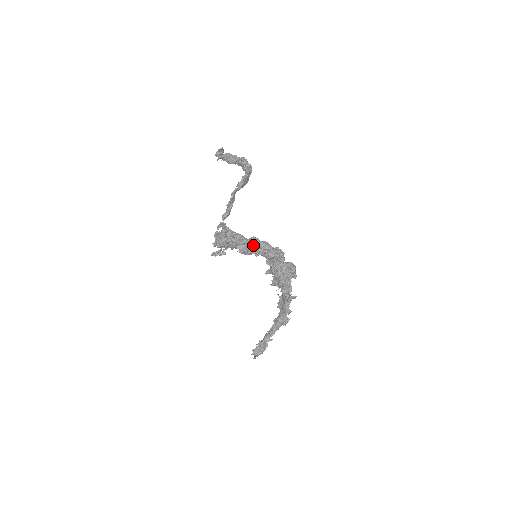
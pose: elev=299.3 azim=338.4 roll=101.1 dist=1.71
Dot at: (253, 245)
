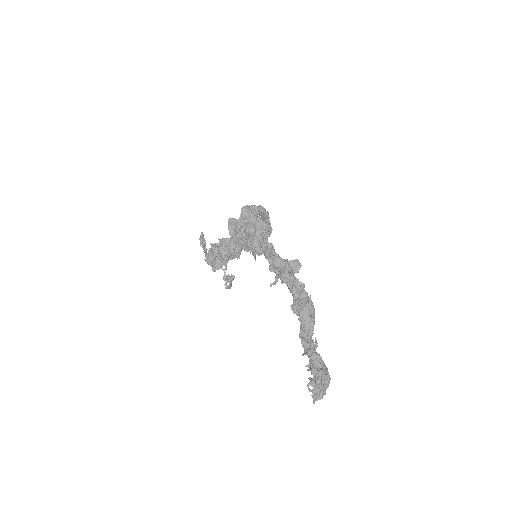
Dot at: (236, 239)
